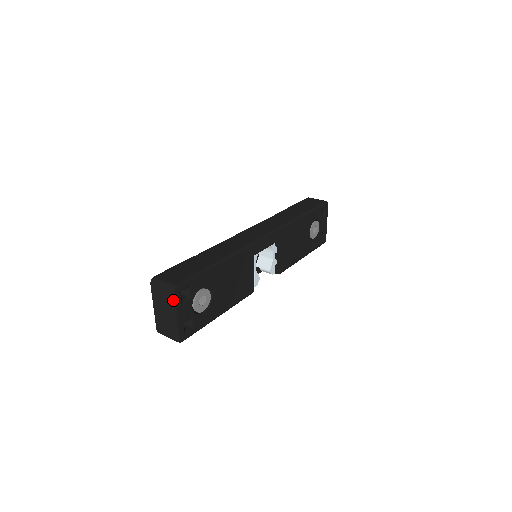
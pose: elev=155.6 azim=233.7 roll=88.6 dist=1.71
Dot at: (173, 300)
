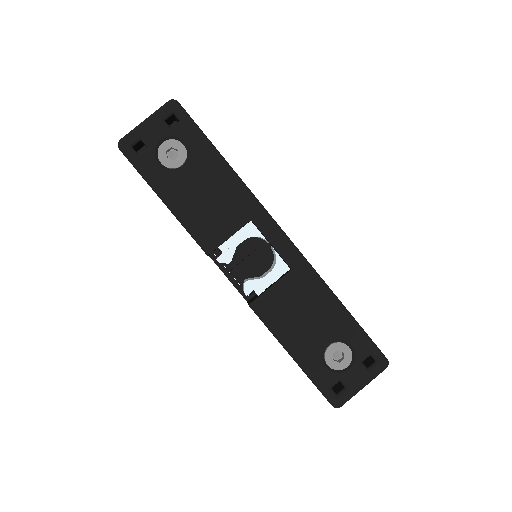
Dot at: (162, 106)
